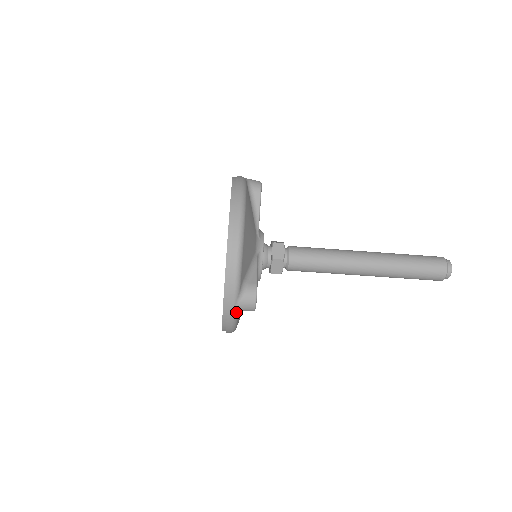
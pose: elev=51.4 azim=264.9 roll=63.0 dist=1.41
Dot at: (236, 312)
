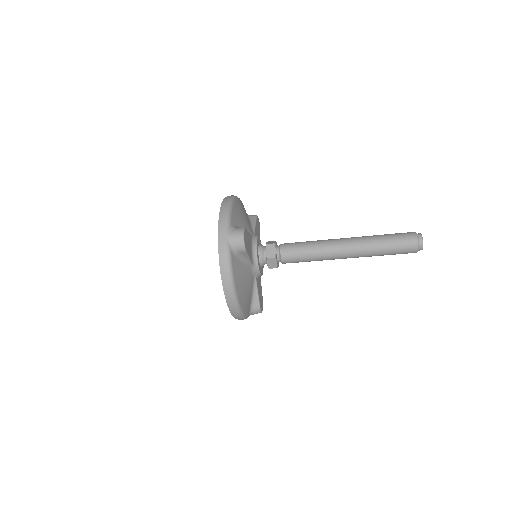
Dot at: occluded
